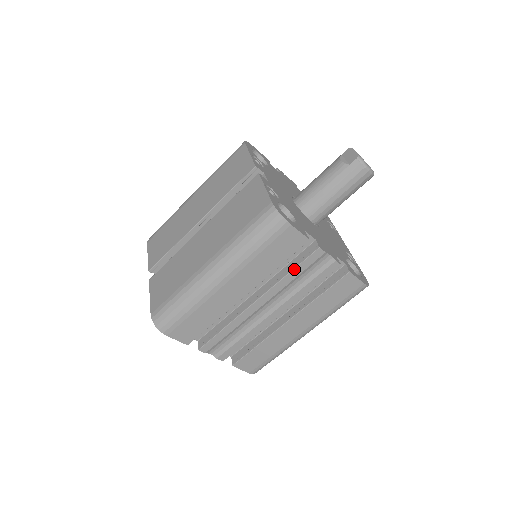
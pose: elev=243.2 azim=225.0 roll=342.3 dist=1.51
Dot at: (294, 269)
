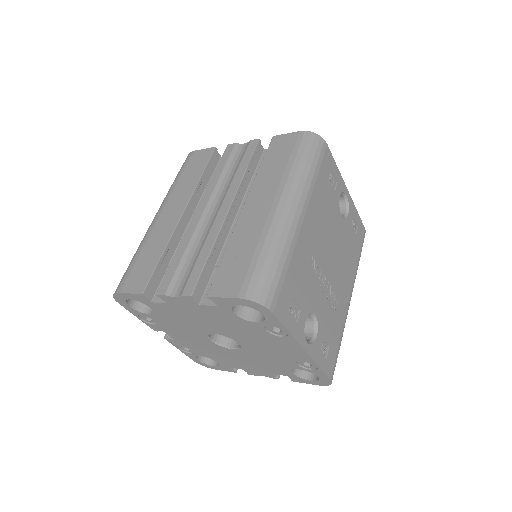
Dot at: (216, 168)
